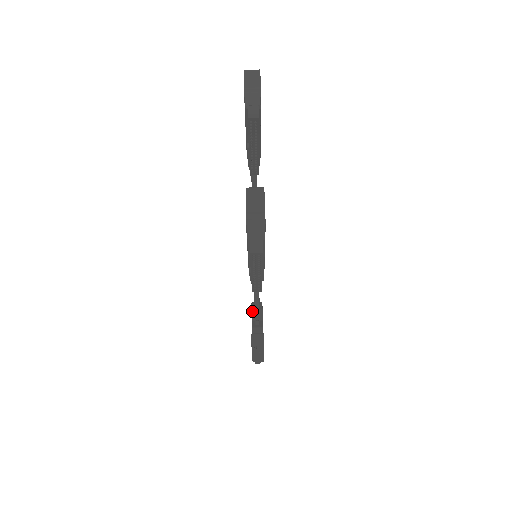
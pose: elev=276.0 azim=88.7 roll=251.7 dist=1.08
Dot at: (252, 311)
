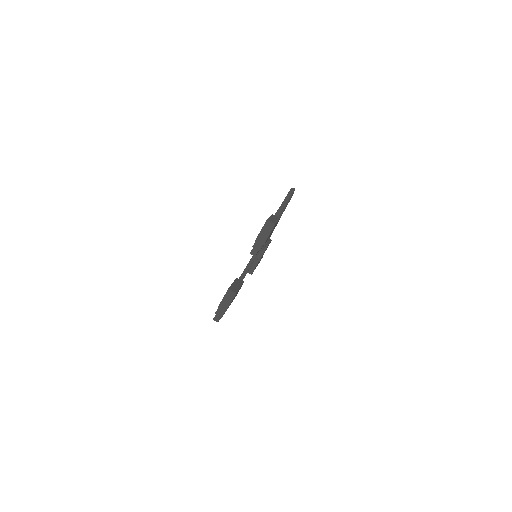
Dot at: occluded
